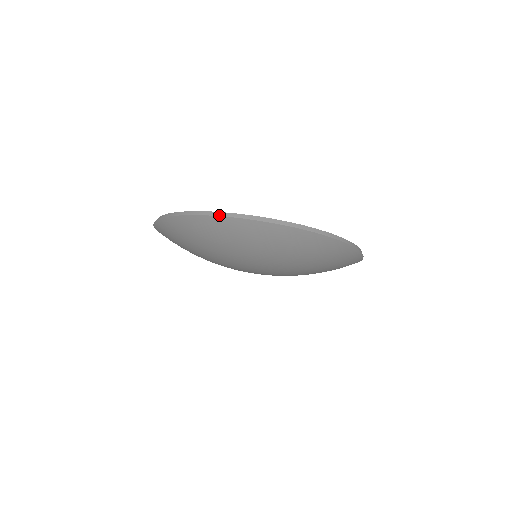
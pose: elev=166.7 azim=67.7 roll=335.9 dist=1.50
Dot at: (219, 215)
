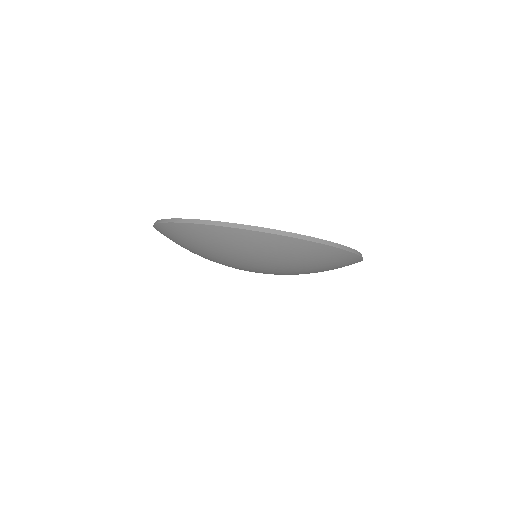
Dot at: (167, 221)
